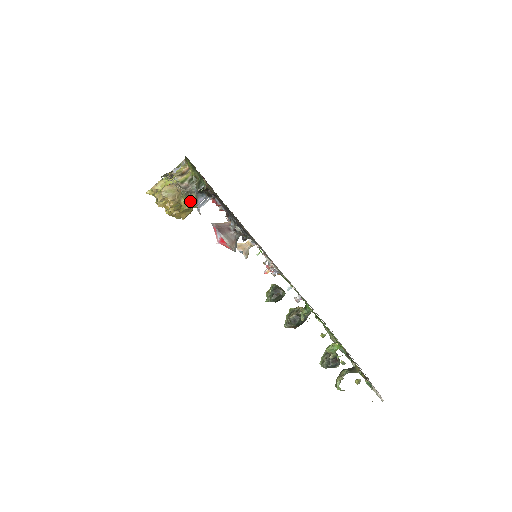
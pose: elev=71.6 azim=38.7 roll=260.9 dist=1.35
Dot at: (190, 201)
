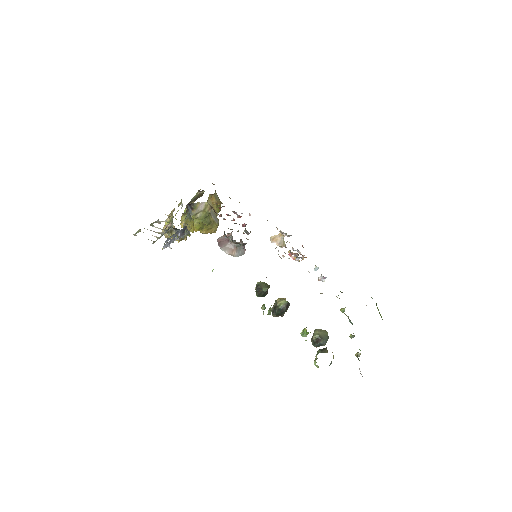
Dot at: occluded
